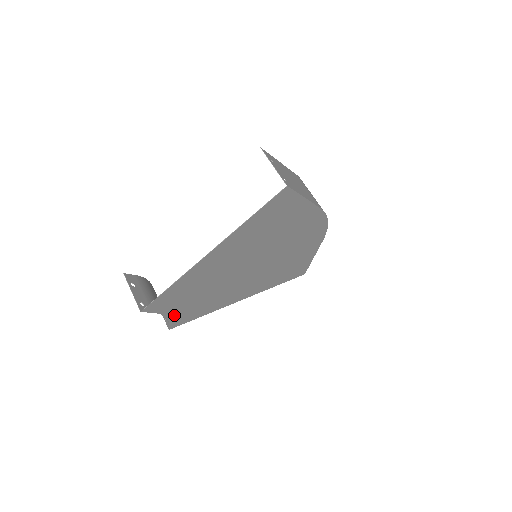
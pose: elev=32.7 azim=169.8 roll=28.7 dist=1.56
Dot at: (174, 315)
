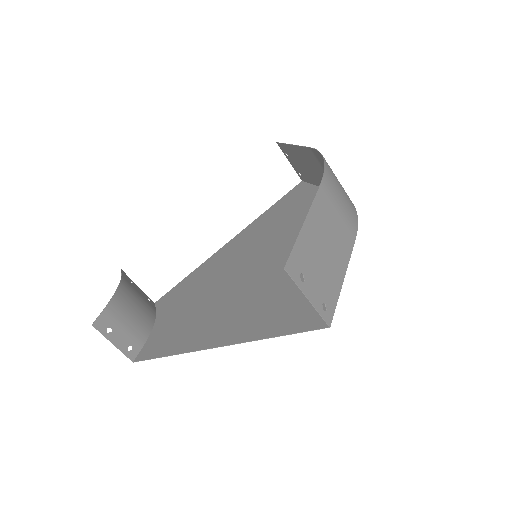
Dot at: (162, 314)
